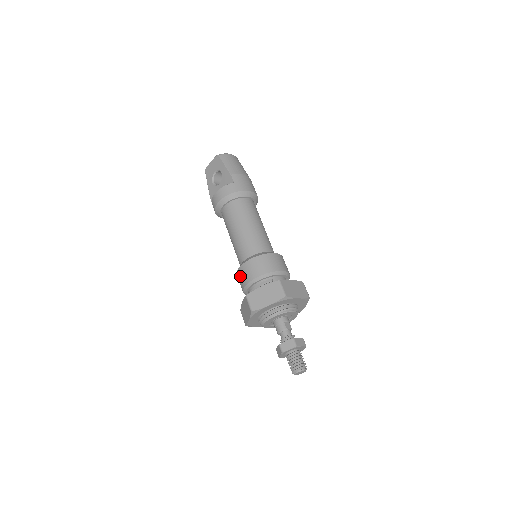
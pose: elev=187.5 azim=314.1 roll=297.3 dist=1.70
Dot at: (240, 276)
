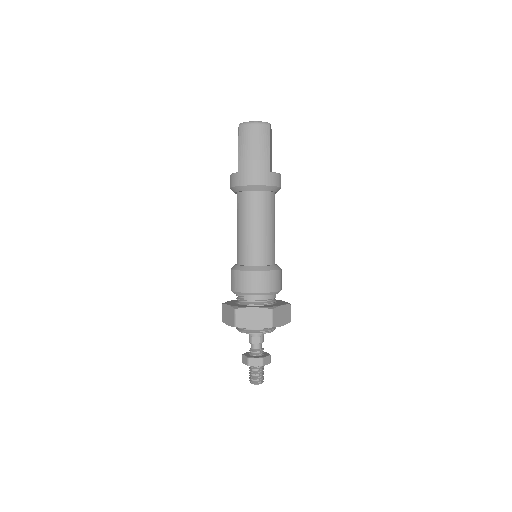
Dot at: occluded
